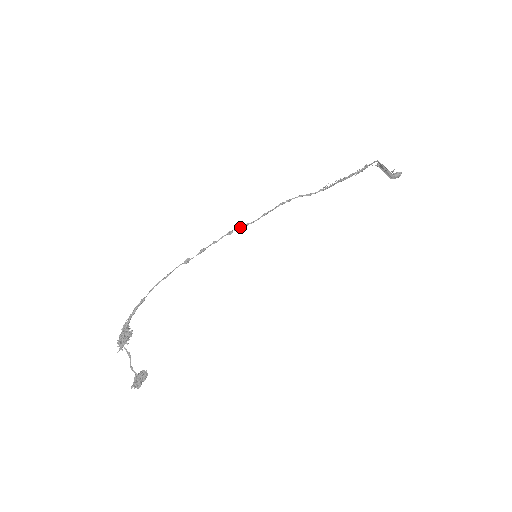
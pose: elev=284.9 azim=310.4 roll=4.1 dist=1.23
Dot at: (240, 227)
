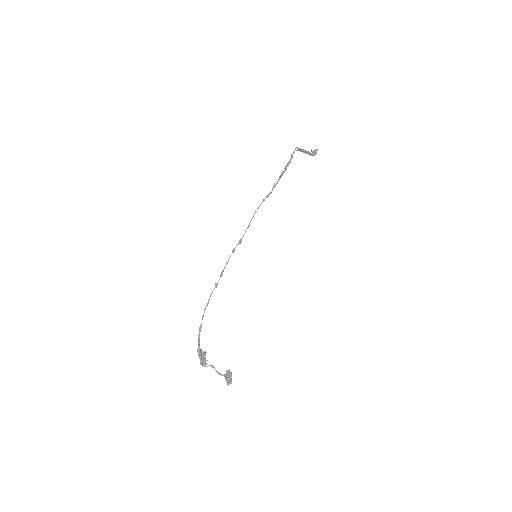
Dot at: (237, 244)
